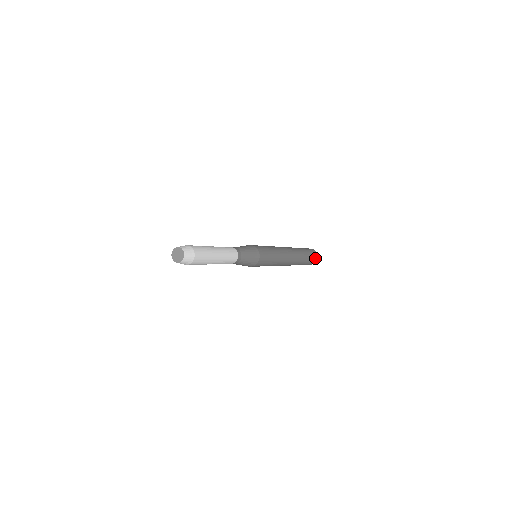
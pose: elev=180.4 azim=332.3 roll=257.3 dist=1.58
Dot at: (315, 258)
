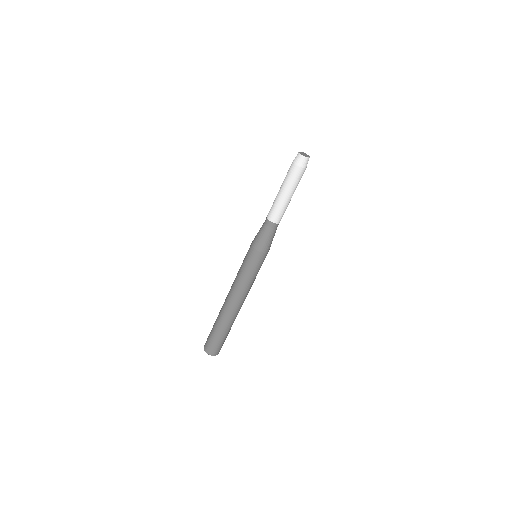
Dot at: occluded
